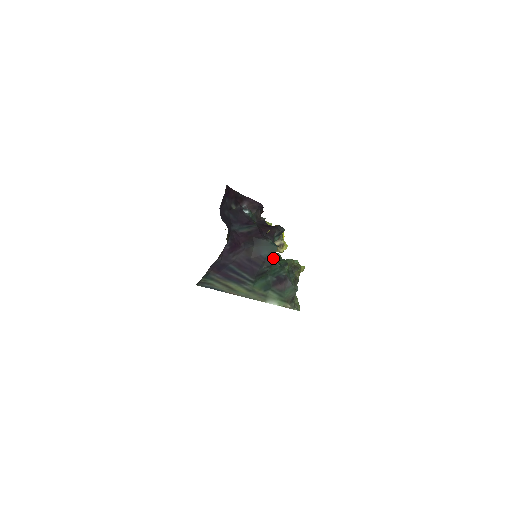
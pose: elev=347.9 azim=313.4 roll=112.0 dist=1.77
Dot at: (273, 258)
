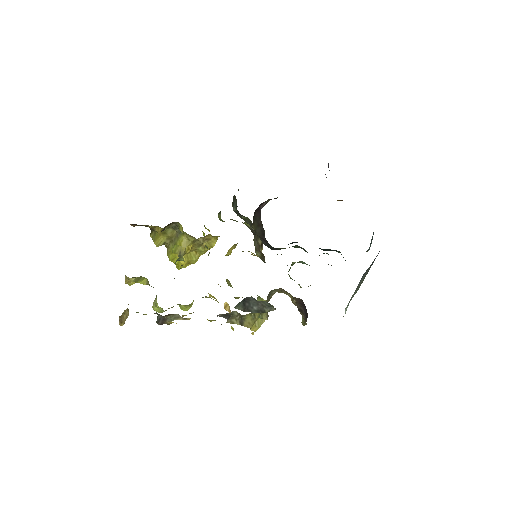
Dot at: (372, 238)
